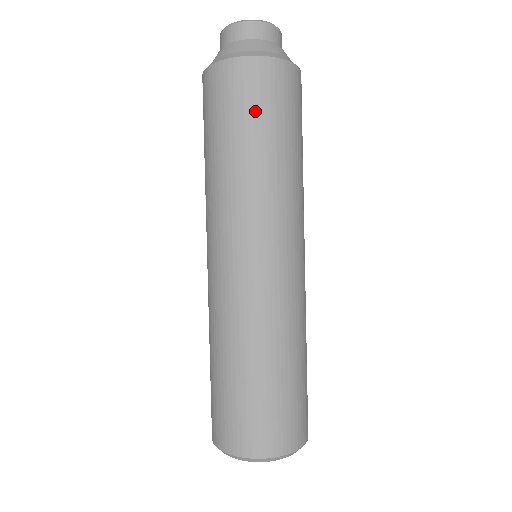
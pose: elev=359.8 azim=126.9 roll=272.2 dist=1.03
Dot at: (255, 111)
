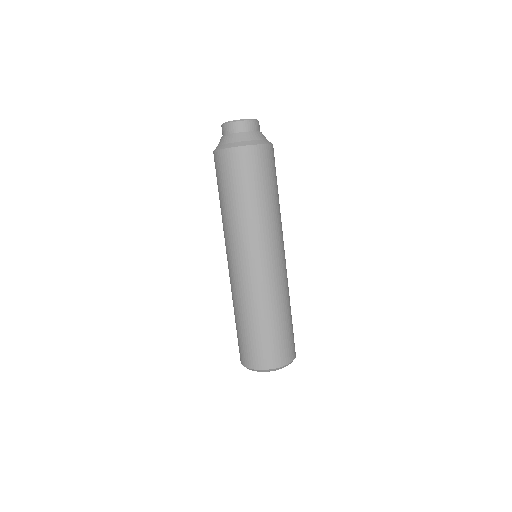
Dot at: (260, 177)
